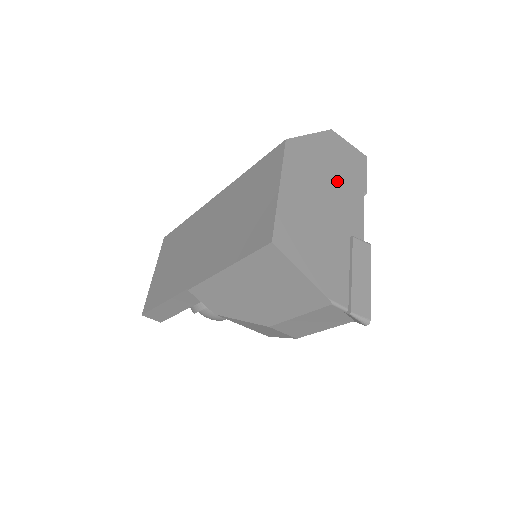
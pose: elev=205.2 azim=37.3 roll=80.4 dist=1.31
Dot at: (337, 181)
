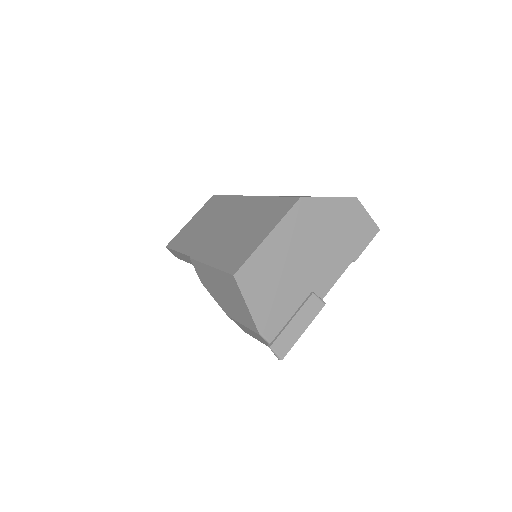
Dot at: (330, 244)
